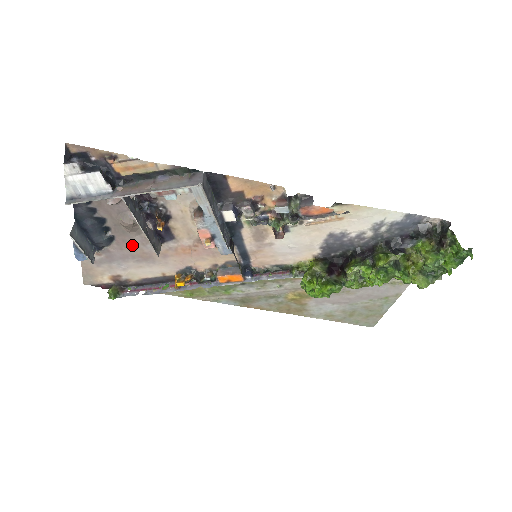
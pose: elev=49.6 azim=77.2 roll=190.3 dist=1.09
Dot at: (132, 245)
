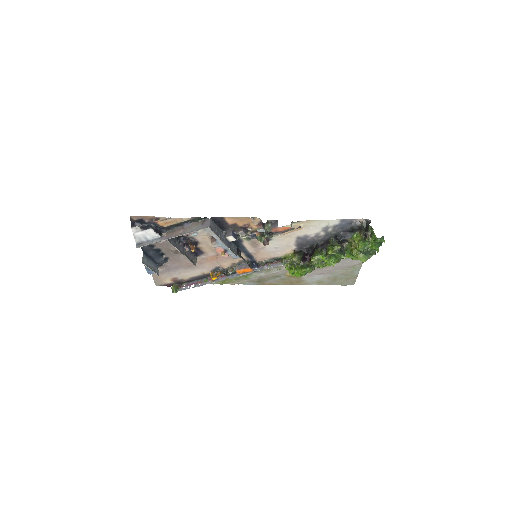
Dot at: (179, 260)
